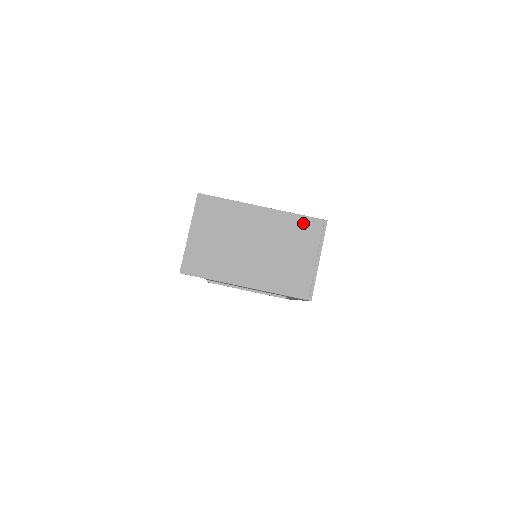
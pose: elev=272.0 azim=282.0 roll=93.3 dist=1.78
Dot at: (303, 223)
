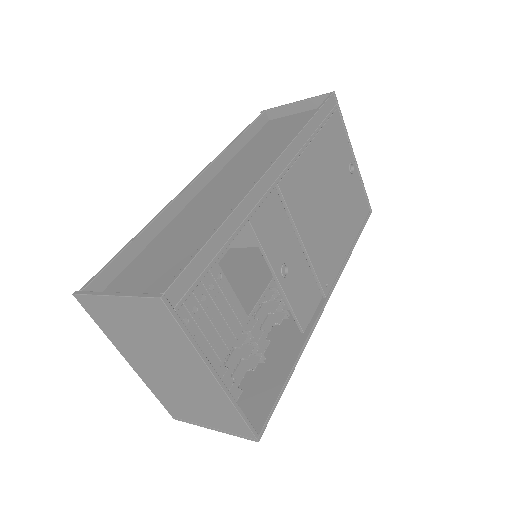
Dot at: (235, 419)
